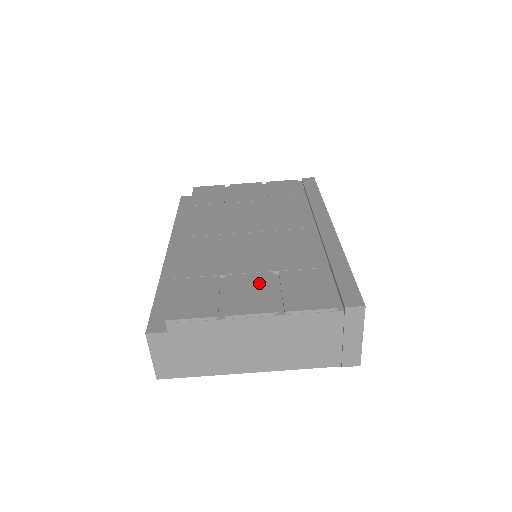
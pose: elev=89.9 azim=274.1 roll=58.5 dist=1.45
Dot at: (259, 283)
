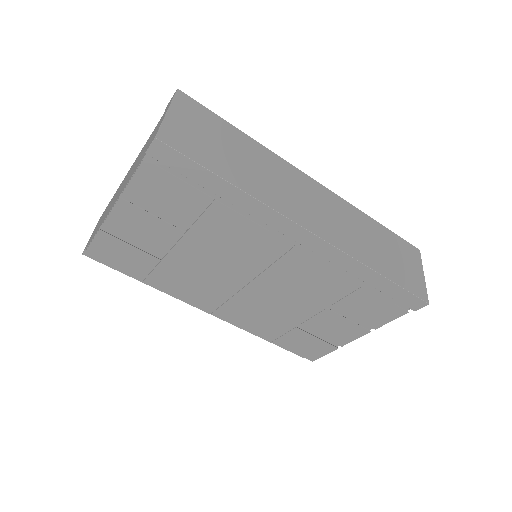
Dot at: (331, 321)
